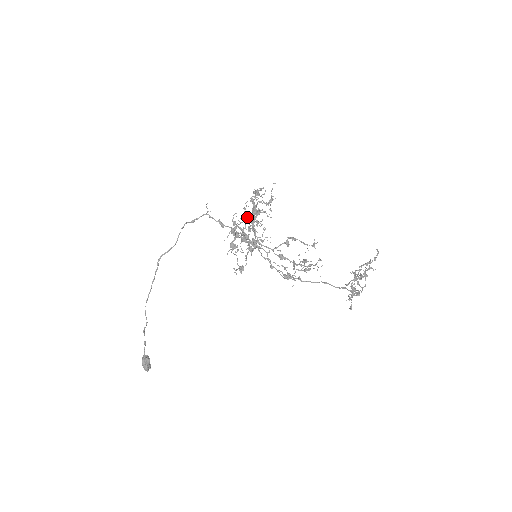
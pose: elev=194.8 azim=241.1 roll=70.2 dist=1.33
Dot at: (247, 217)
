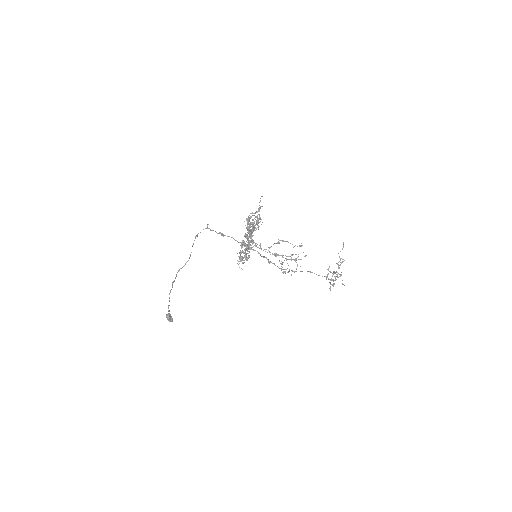
Dot at: (252, 241)
